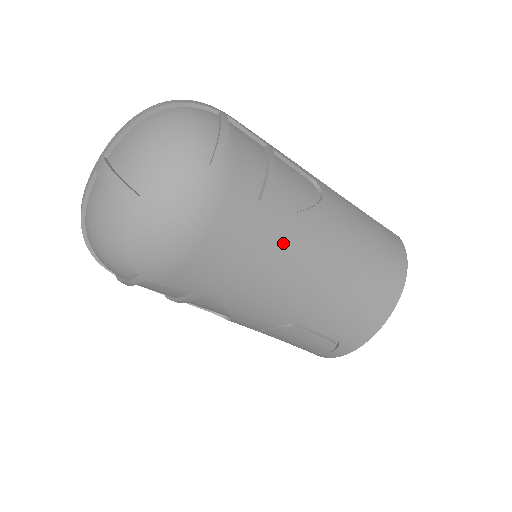
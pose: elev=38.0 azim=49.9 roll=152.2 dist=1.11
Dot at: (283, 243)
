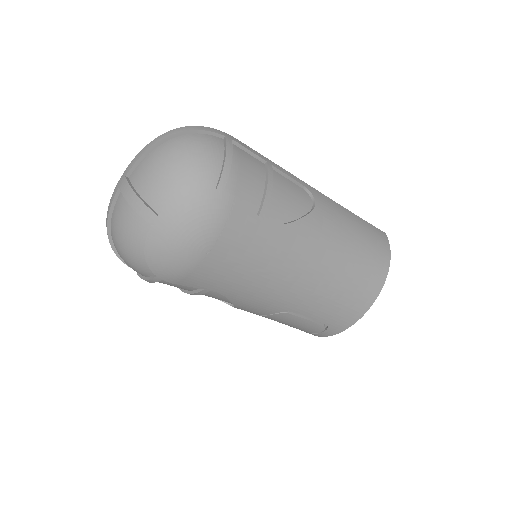
Dot at: (279, 249)
